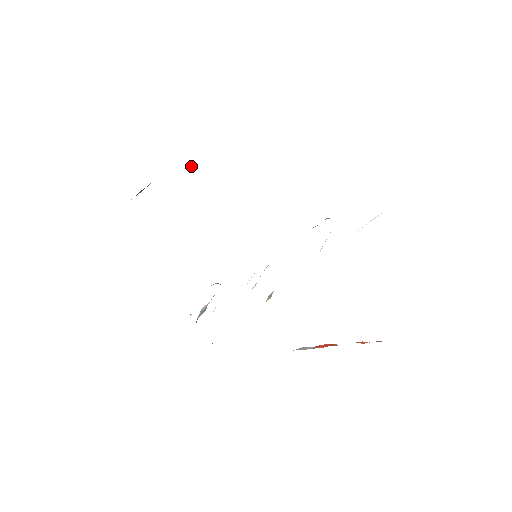
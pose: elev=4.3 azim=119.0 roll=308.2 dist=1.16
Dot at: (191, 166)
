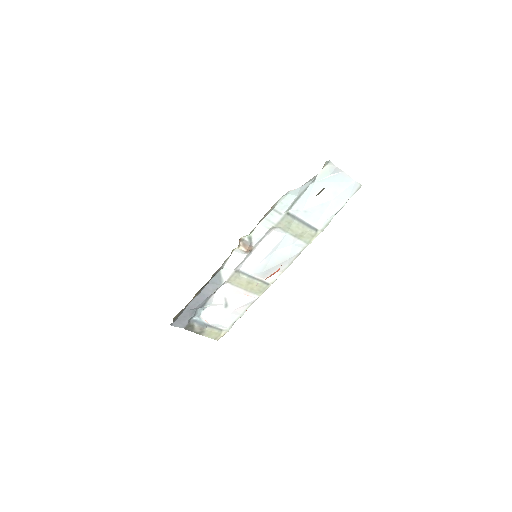
Dot at: occluded
